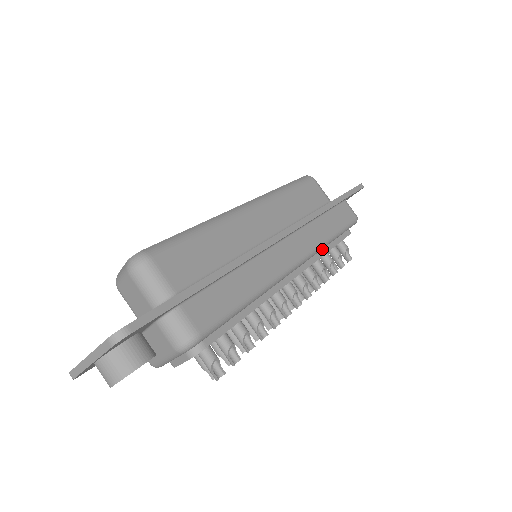
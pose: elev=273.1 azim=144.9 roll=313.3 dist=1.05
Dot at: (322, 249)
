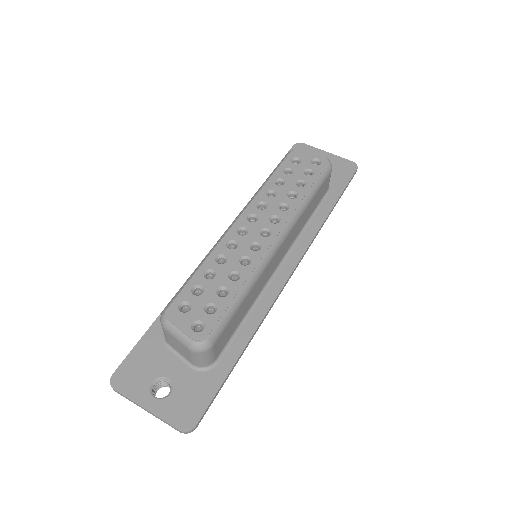
Dot at: occluded
